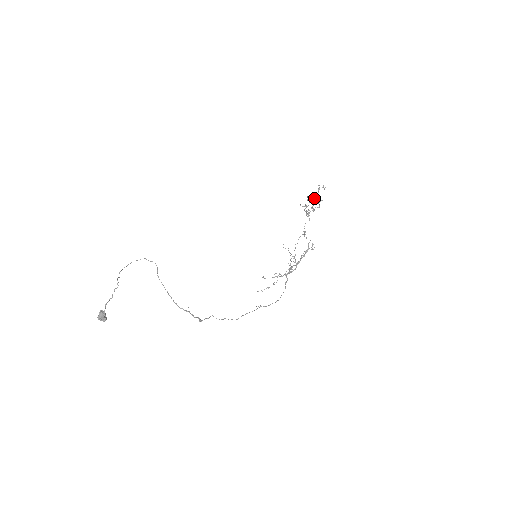
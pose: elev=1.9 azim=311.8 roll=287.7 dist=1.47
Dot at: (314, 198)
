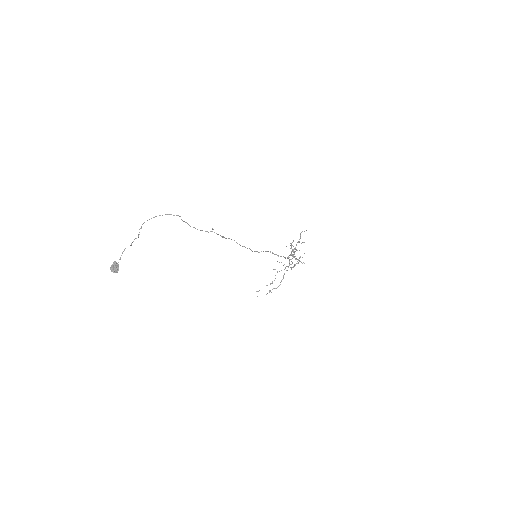
Dot at: occluded
